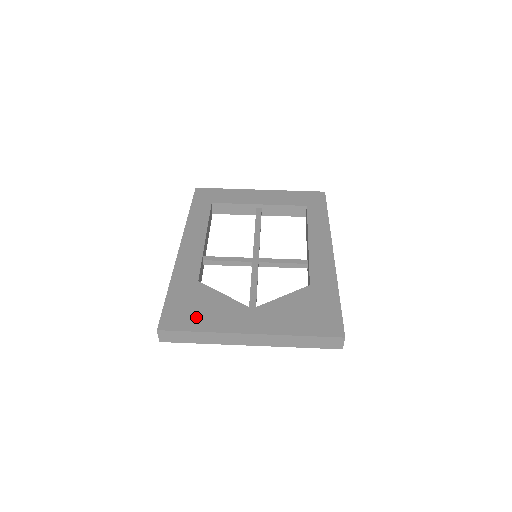
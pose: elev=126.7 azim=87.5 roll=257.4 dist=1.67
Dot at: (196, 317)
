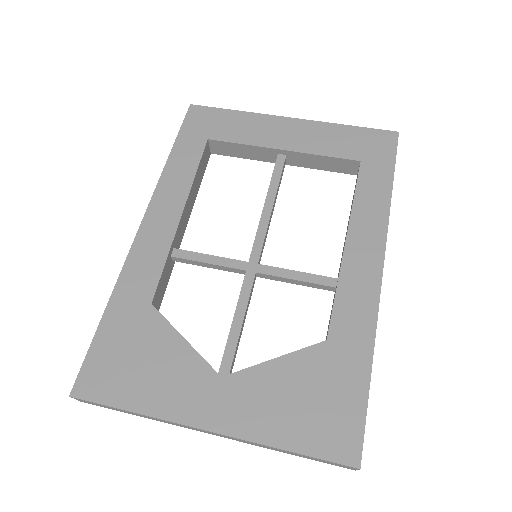
Dot at: (131, 380)
